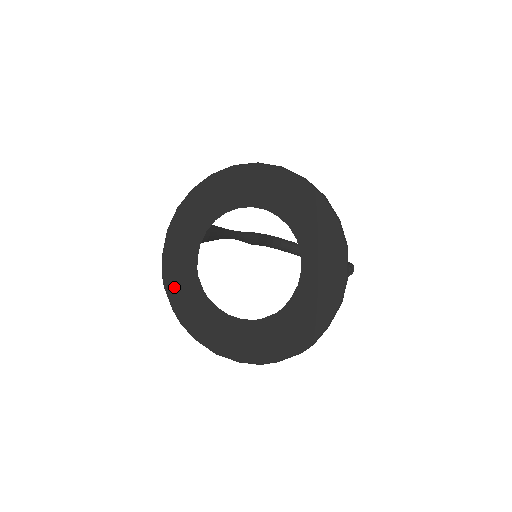
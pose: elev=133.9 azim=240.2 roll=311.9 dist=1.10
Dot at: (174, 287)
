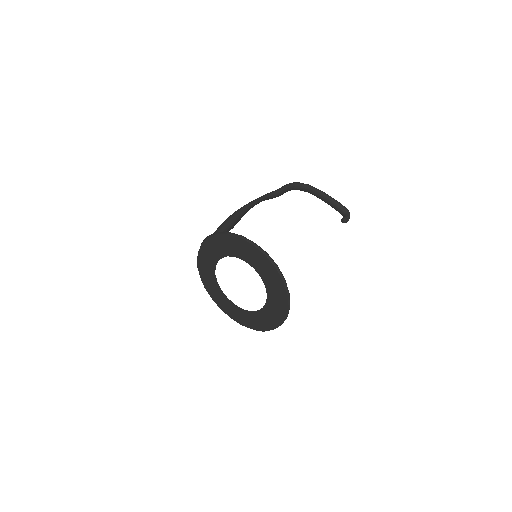
Dot at: (203, 271)
